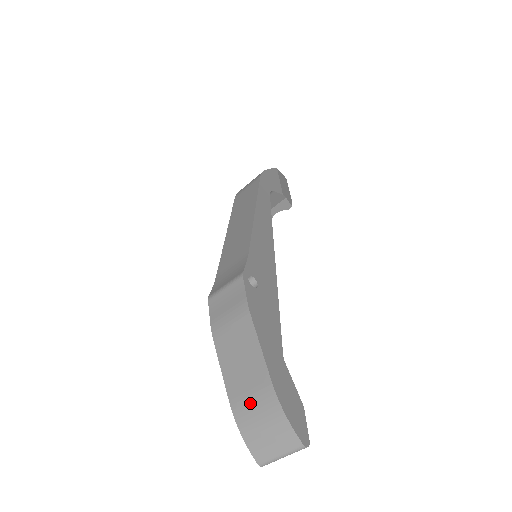
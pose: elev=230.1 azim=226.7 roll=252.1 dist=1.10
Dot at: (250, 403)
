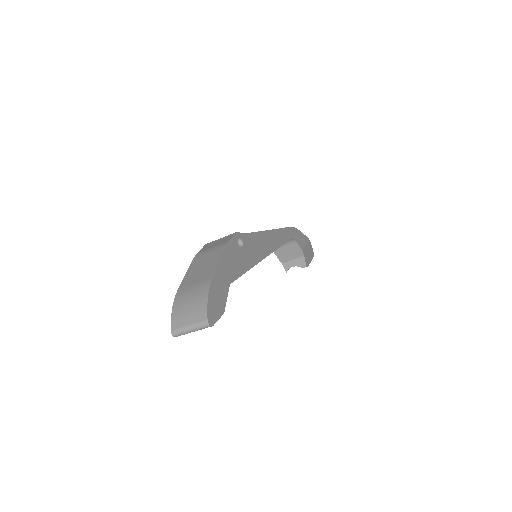
Dot at: (191, 289)
